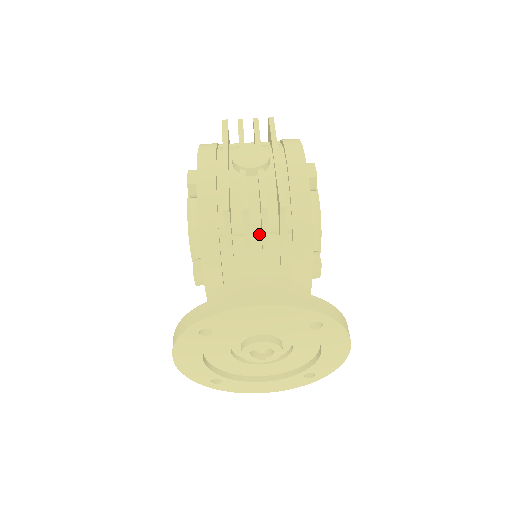
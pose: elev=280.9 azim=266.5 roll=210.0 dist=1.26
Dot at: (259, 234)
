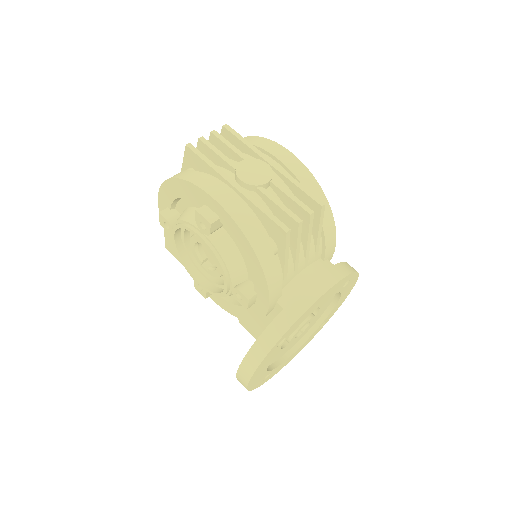
Dot at: occluded
